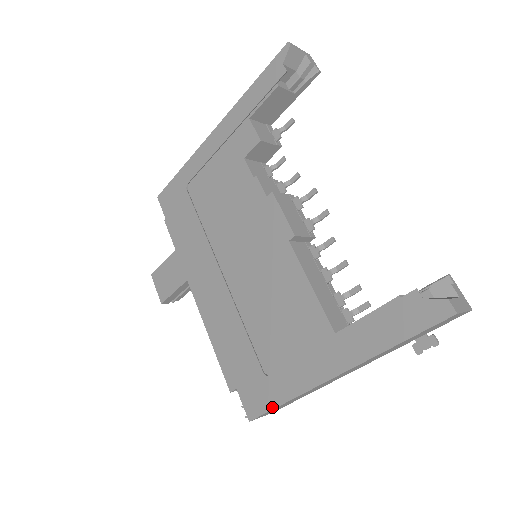
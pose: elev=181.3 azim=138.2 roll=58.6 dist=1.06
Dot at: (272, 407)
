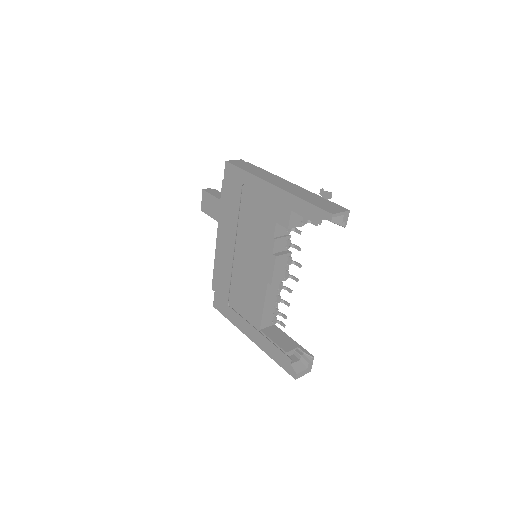
Dot at: (224, 315)
